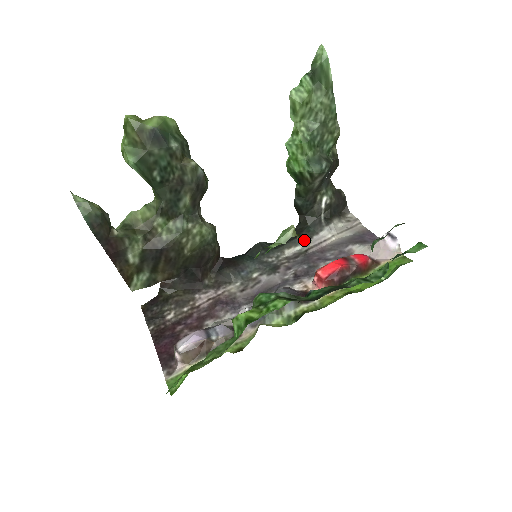
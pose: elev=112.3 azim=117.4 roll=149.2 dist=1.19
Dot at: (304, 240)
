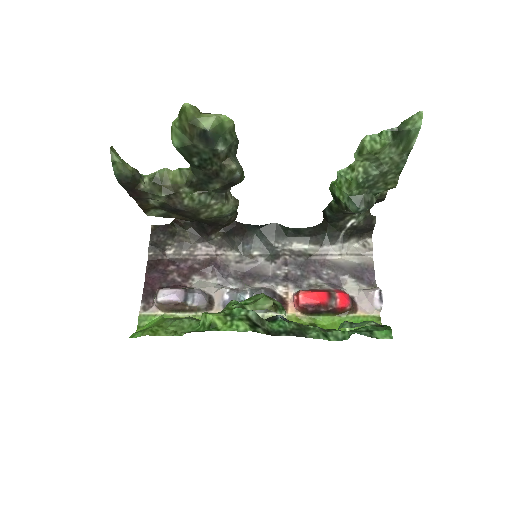
Dot at: (278, 312)
